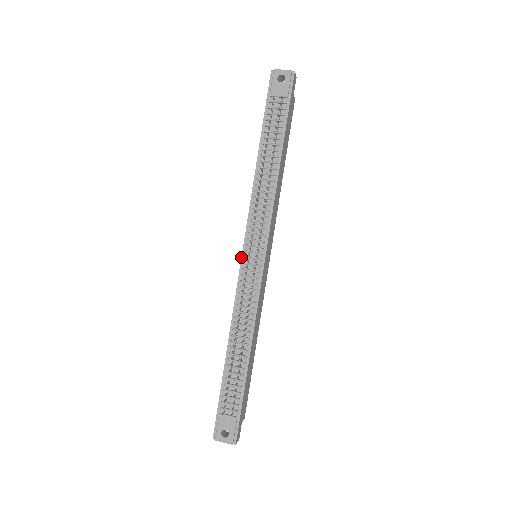
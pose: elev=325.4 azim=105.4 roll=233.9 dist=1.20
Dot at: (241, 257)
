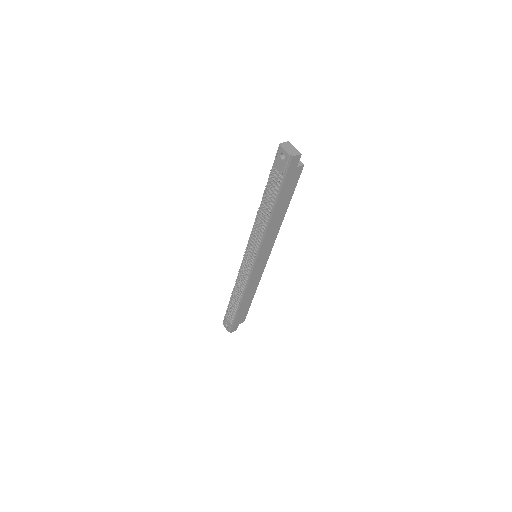
Dot at: (244, 254)
